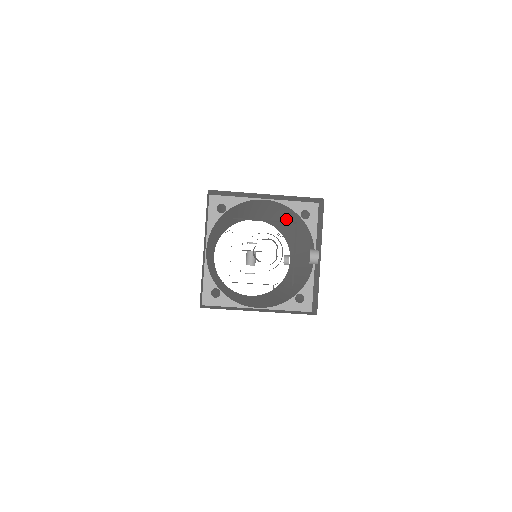
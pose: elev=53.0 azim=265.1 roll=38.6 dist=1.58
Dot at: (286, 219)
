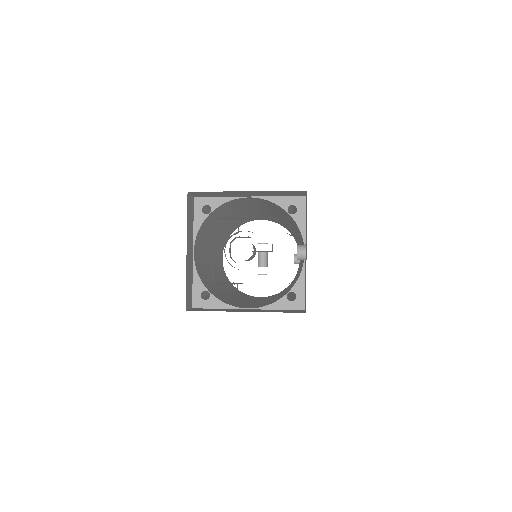
Dot at: (282, 216)
